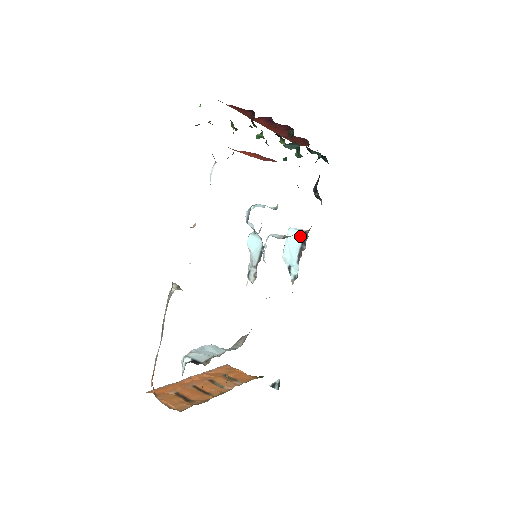
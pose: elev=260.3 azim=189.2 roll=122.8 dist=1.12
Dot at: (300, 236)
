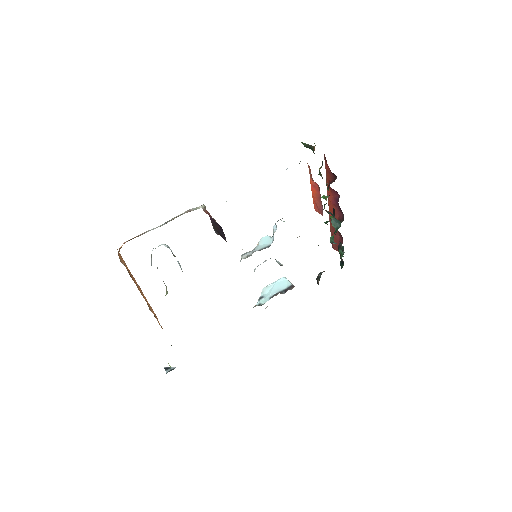
Dot at: (287, 285)
